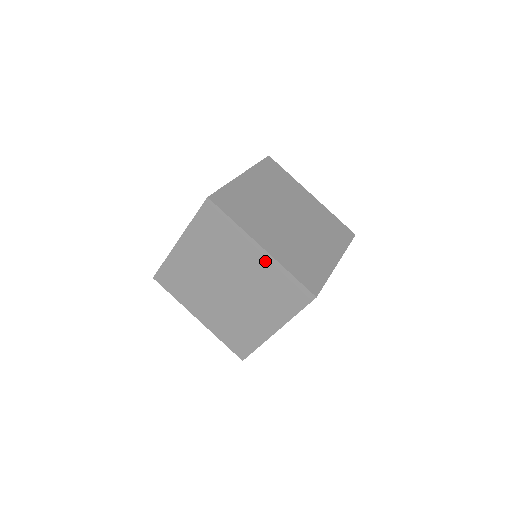
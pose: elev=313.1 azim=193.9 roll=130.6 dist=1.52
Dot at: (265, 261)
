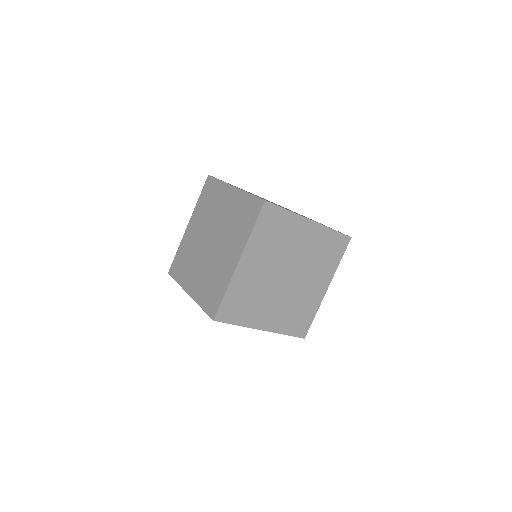
Dot at: (315, 231)
